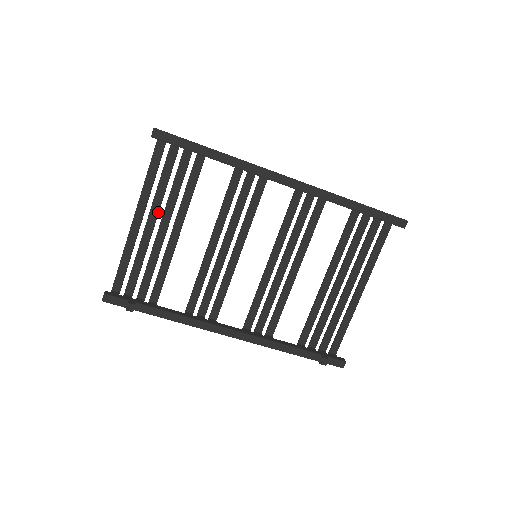
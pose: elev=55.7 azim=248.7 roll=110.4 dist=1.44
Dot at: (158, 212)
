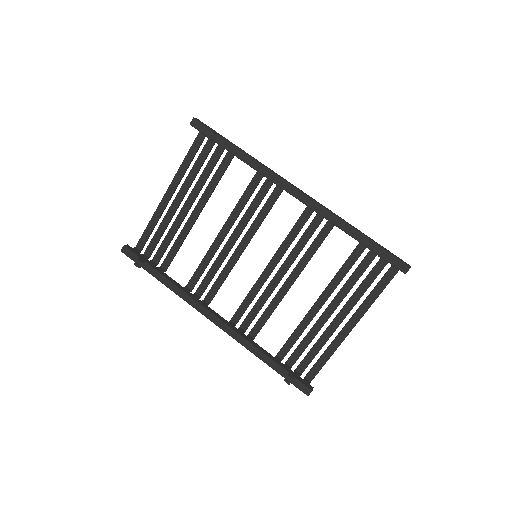
Dot at: (186, 192)
